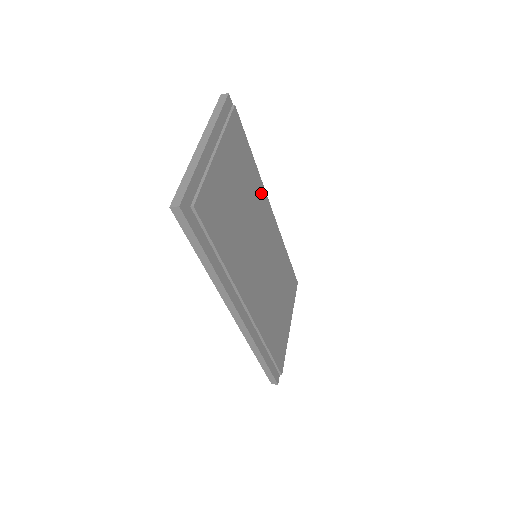
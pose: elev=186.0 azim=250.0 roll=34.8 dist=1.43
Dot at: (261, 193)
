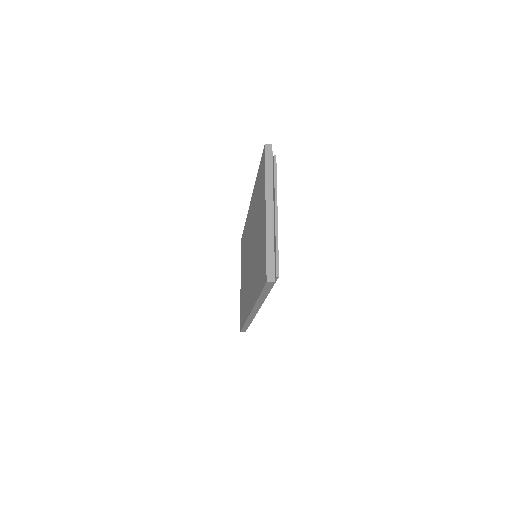
Dot at: occluded
